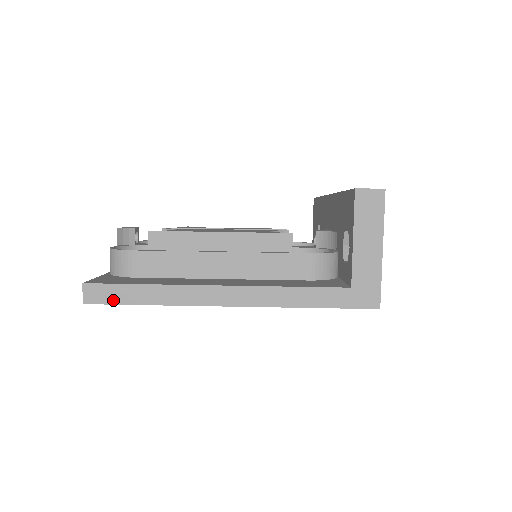
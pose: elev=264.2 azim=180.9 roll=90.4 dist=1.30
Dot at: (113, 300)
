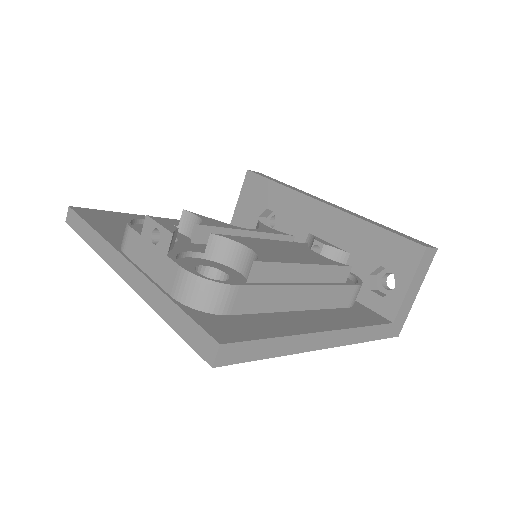
Dot at: (243, 358)
